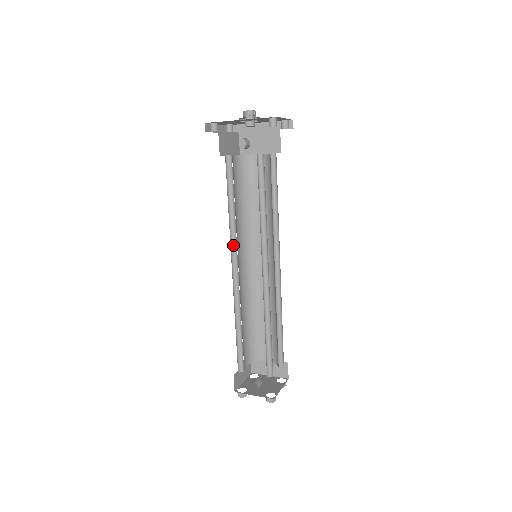
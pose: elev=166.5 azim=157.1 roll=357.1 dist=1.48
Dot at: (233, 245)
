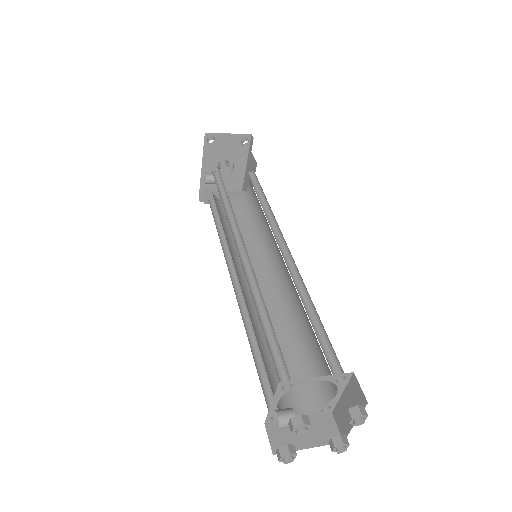
Dot at: occluded
